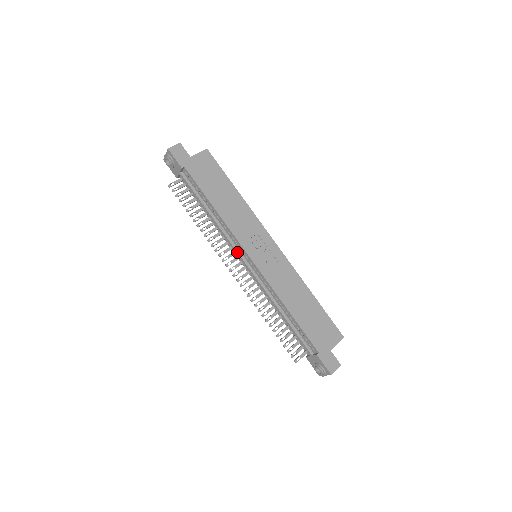
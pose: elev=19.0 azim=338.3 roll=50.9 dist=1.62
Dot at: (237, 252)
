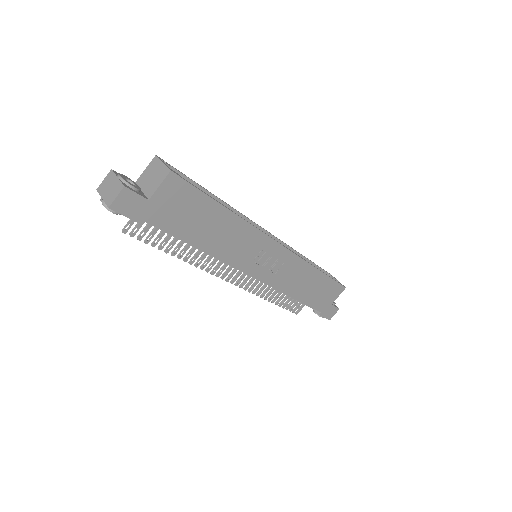
Dot at: (235, 268)
